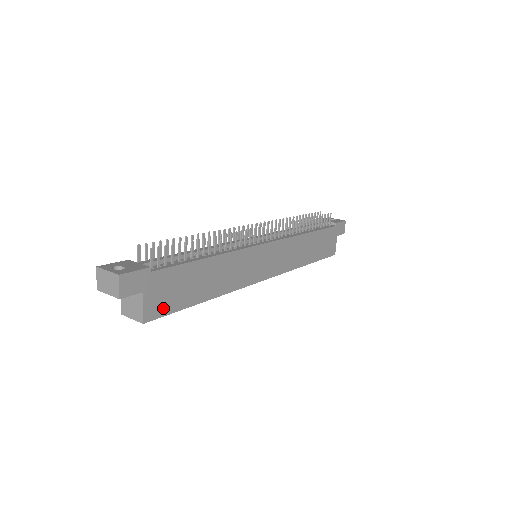
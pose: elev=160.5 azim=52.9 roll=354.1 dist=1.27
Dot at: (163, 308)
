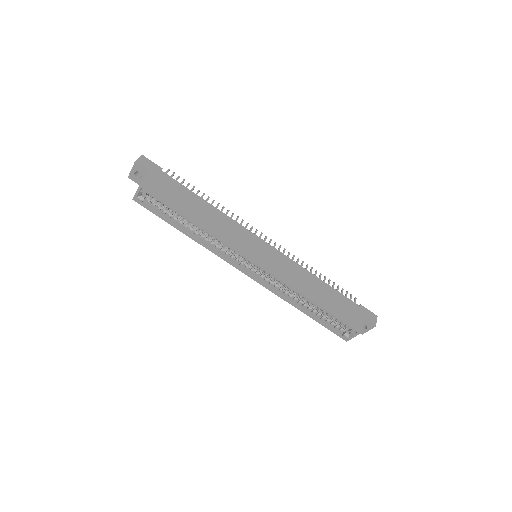
Dot at: (158, 192)
